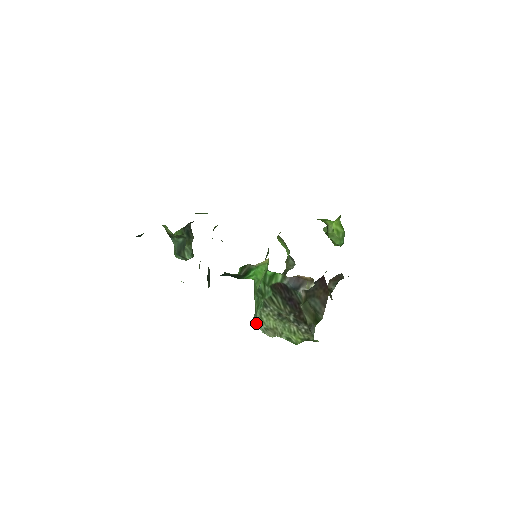
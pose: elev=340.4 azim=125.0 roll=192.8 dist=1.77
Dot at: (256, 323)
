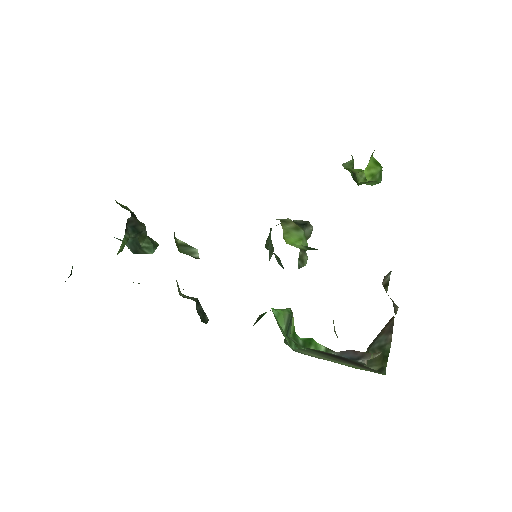
Dot at: occluded
